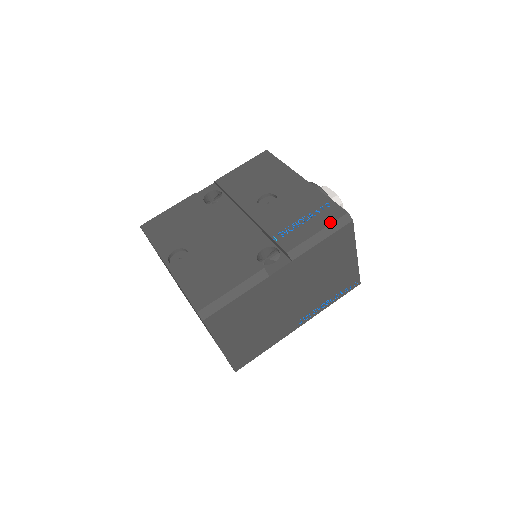
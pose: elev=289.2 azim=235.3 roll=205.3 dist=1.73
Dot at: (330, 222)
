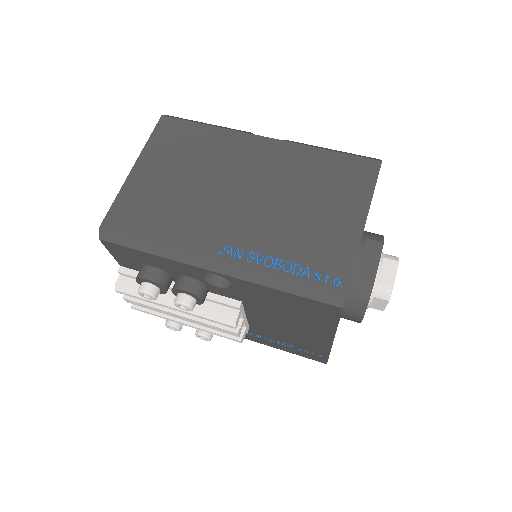
Dot at: occluded
